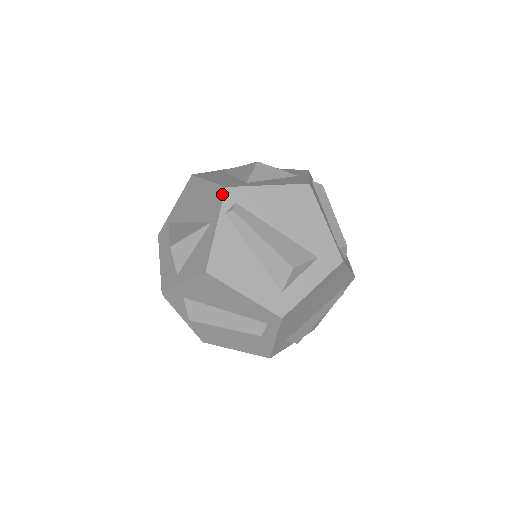
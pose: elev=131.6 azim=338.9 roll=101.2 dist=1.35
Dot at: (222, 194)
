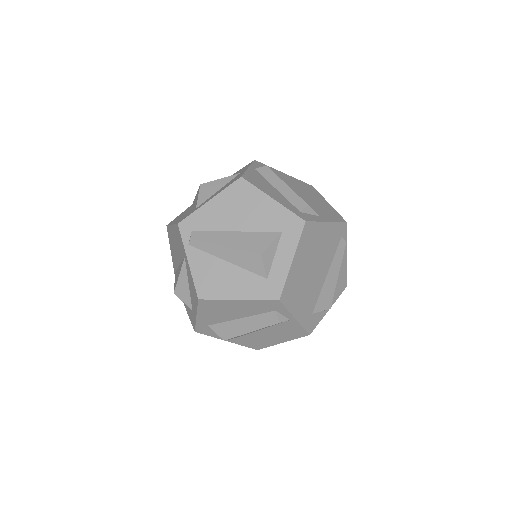
Dot at: (179, 231)
